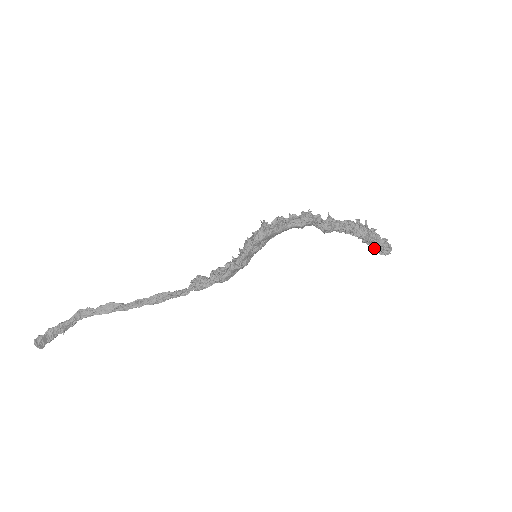
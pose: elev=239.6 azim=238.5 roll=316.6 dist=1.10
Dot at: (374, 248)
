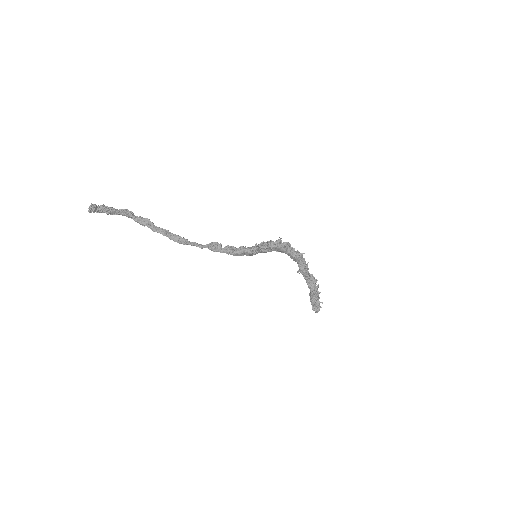
Dot at: (312, 303)
